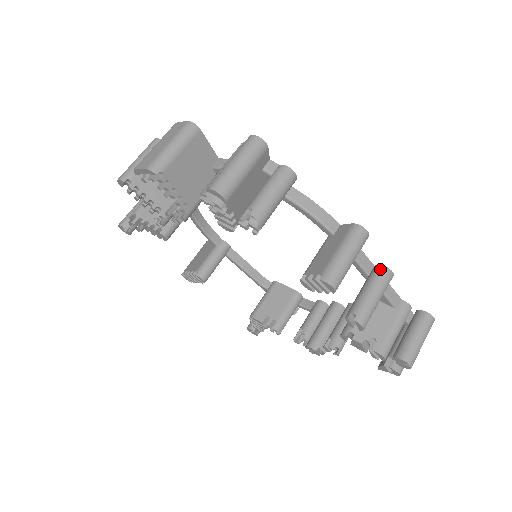
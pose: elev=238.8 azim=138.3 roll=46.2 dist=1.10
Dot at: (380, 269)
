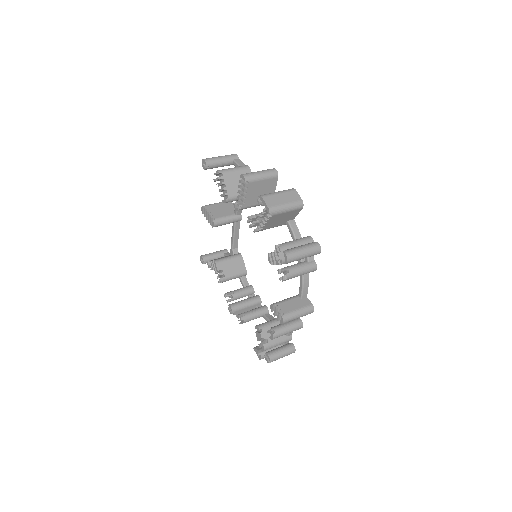
Dot at: (300, 323)
